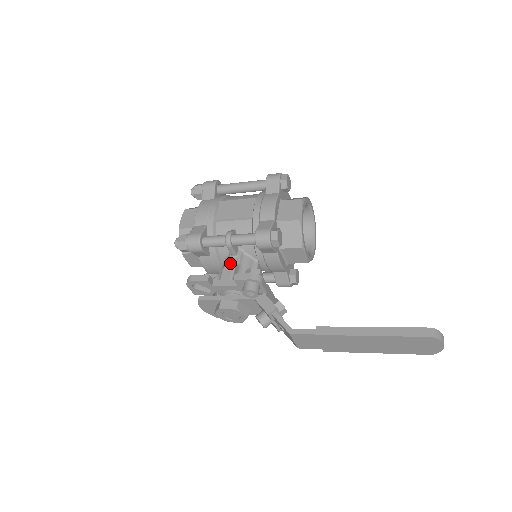
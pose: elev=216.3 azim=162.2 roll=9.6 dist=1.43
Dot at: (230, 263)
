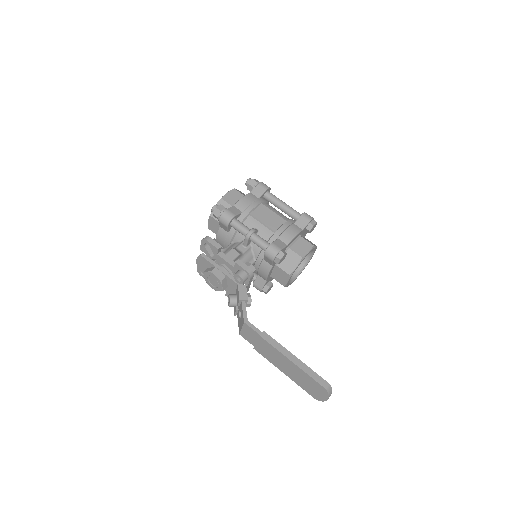
Dot at: (238, 248)
